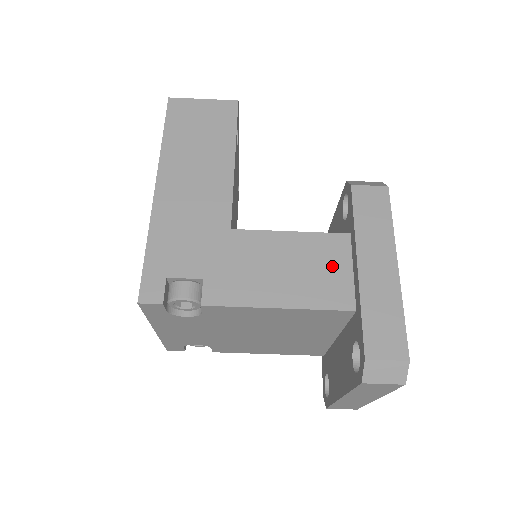
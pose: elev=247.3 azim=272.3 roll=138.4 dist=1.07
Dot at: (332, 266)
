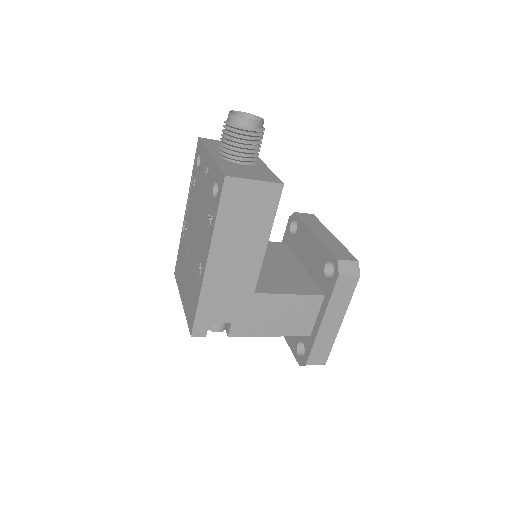
Dot at: (307, 314)
